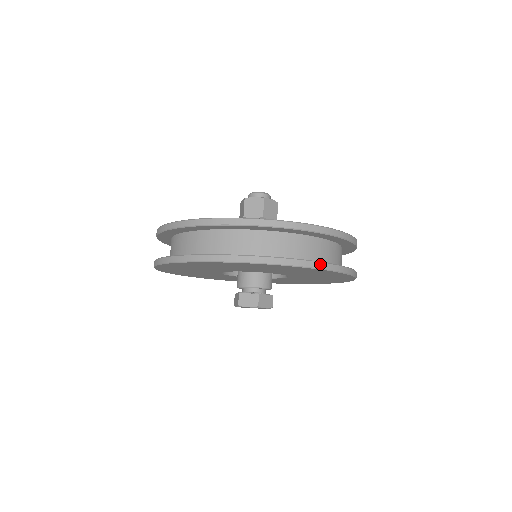
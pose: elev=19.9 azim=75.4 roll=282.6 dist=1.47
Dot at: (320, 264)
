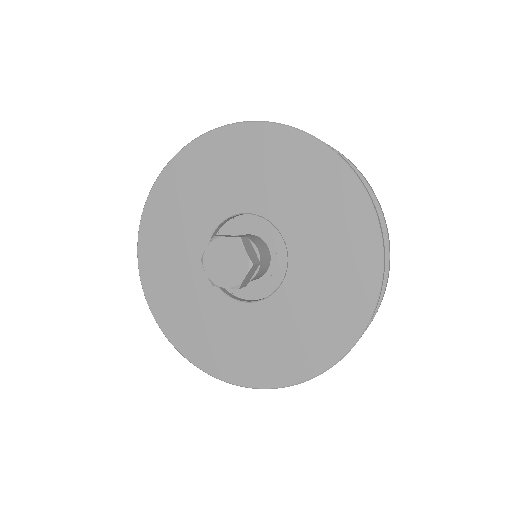
Dot at: (228, 126)
